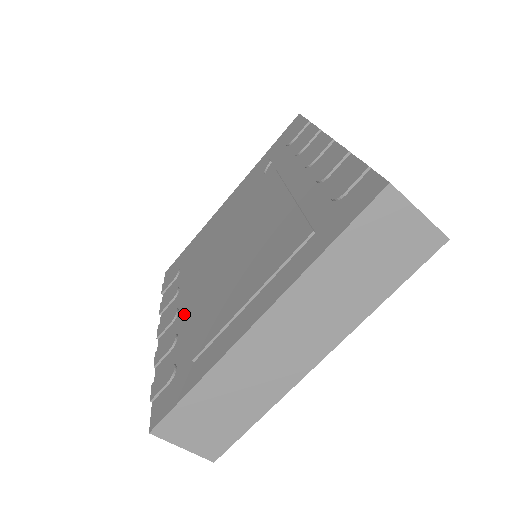
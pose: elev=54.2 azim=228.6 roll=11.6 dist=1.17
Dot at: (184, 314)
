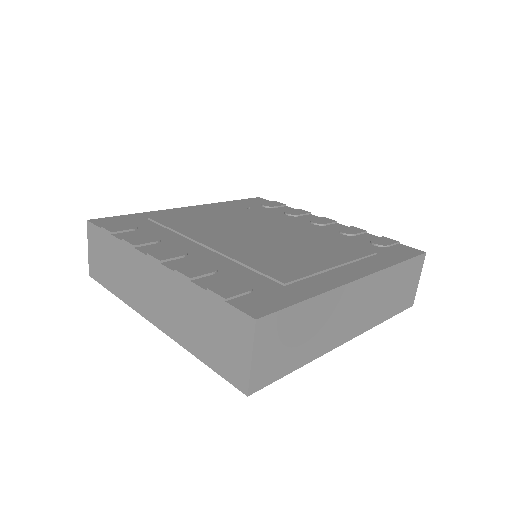
Dot at: (206, 256)
